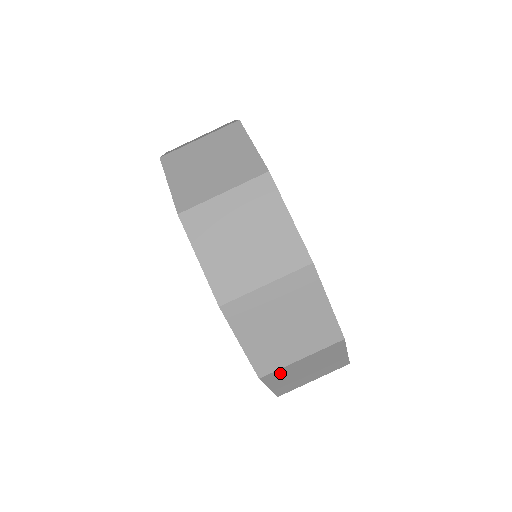
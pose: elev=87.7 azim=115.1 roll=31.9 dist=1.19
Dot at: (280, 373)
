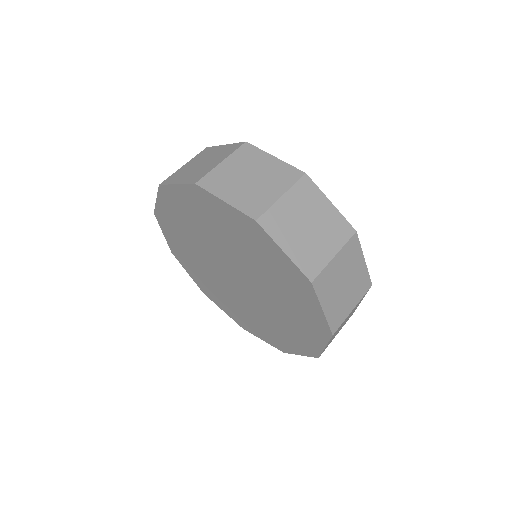
Dot at: (275, 219)
